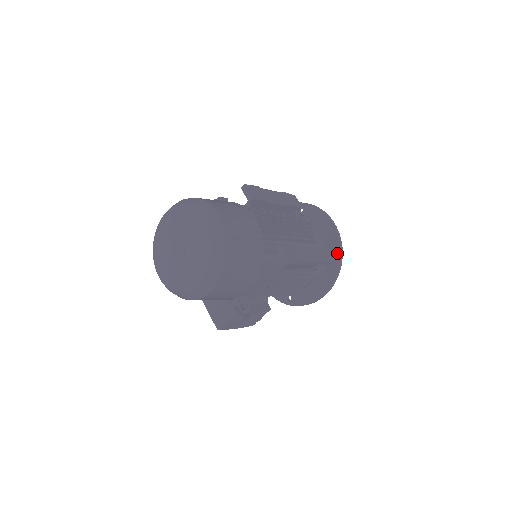
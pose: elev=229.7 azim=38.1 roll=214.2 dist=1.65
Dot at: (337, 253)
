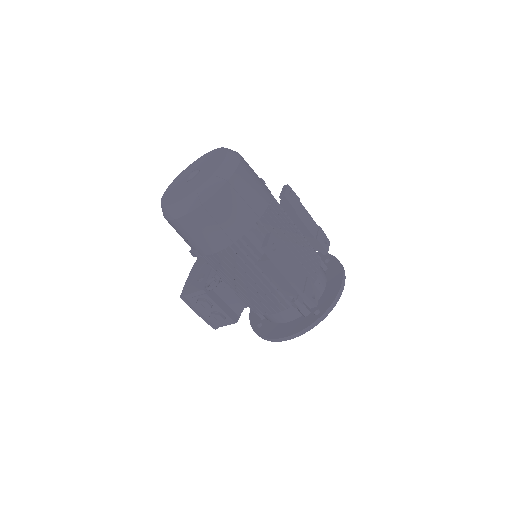
Dot at: (325, 307)
